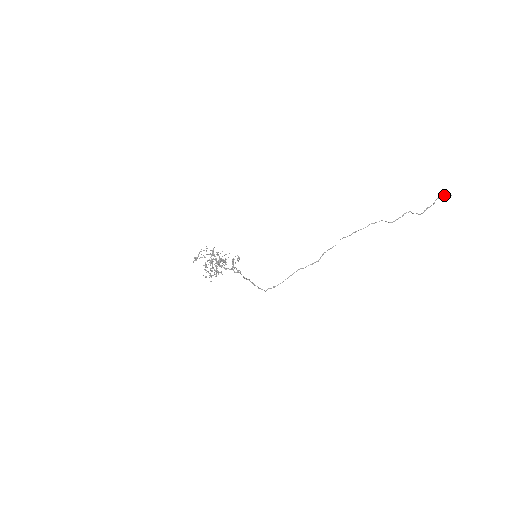
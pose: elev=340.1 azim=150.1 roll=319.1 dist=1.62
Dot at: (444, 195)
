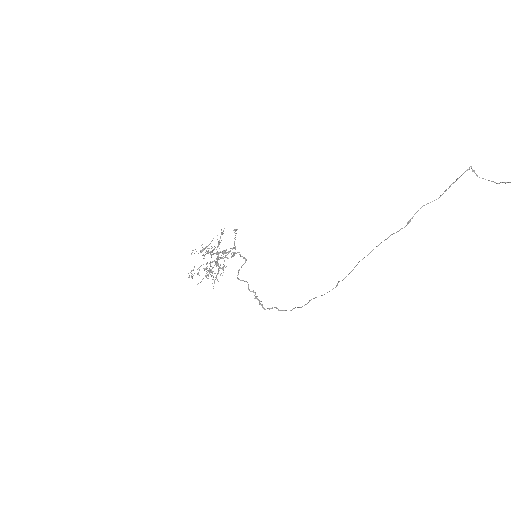
Dot at: out of frame
